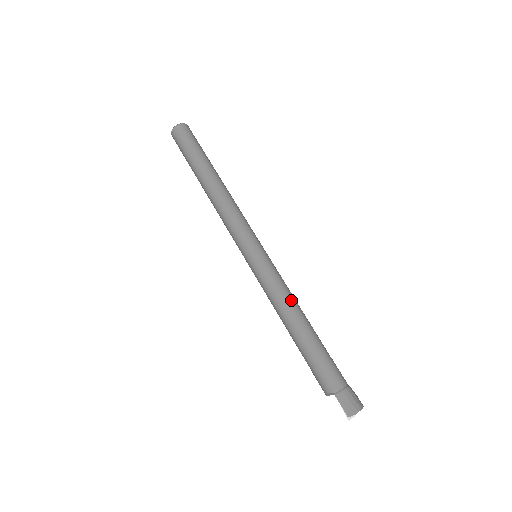
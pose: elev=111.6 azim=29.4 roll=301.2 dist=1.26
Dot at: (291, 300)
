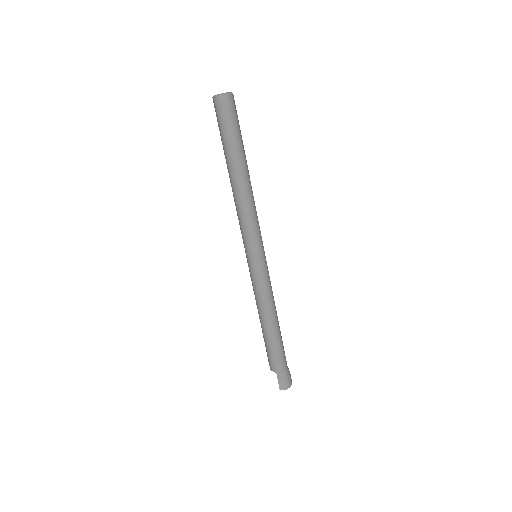
Dot at: (272, 304)
